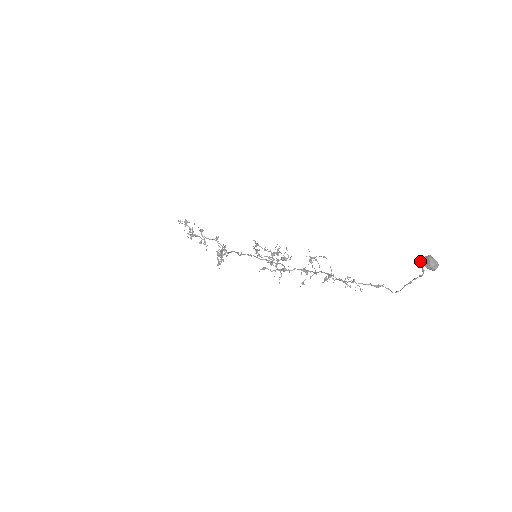
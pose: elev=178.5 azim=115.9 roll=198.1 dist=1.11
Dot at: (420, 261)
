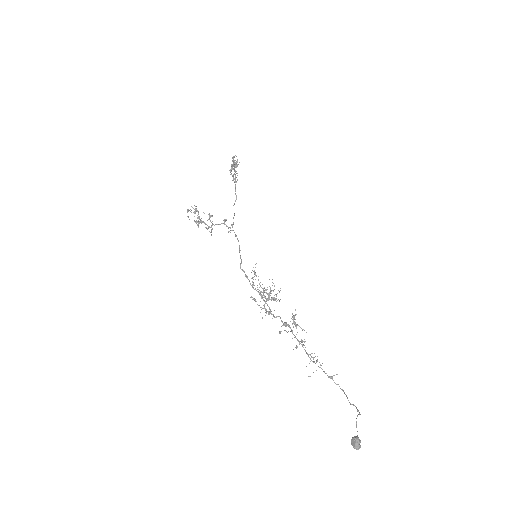
Dot at: (356, 422)
